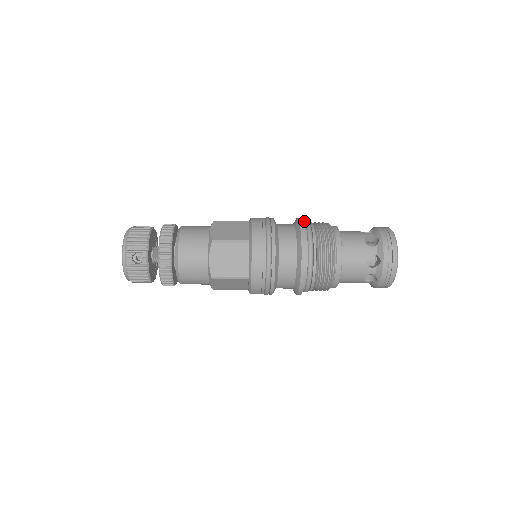
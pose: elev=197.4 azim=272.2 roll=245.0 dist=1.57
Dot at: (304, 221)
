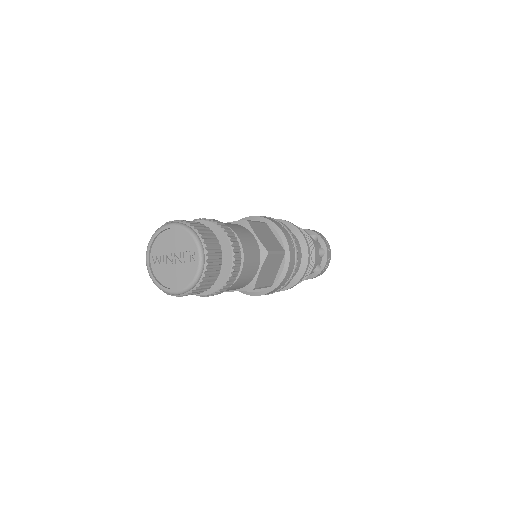
Dot at: occluded
